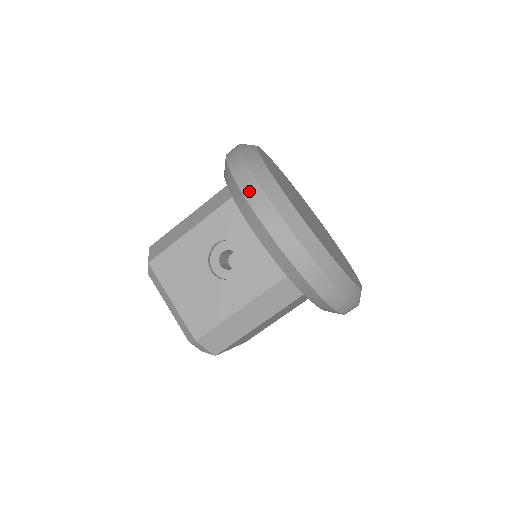
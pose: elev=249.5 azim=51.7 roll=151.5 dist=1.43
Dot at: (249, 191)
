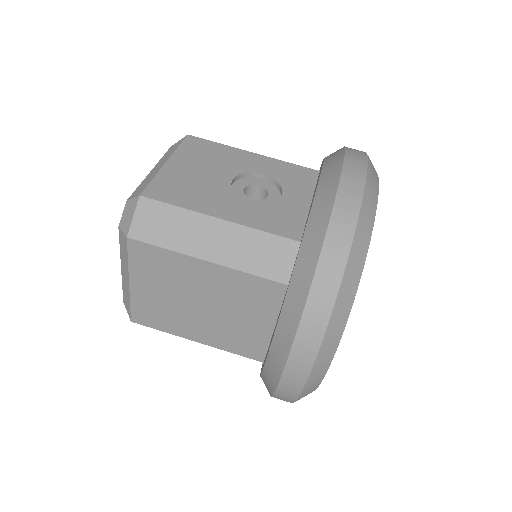
Dot at: (354, 151)
